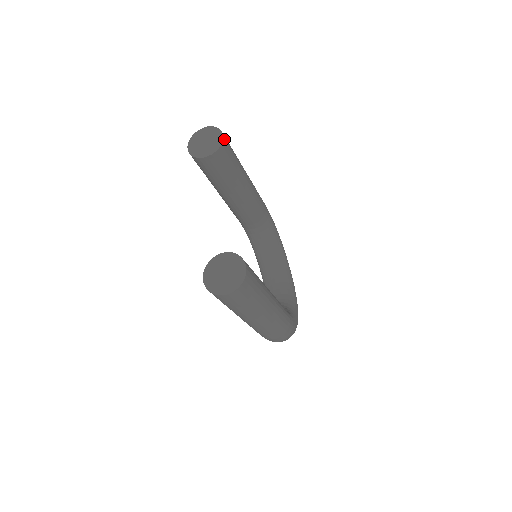
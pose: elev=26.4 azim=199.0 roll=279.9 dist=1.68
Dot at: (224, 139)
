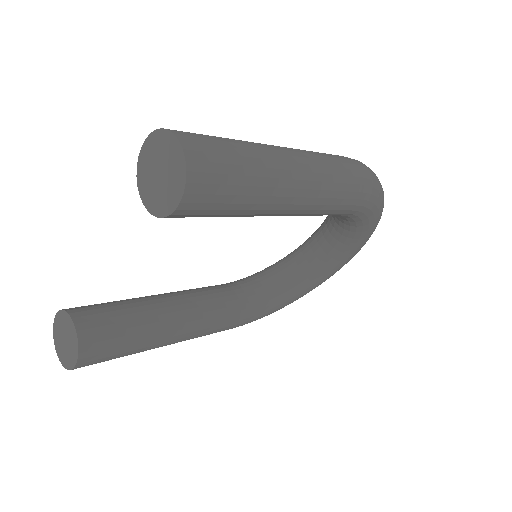
Dot at: (179, 210)
